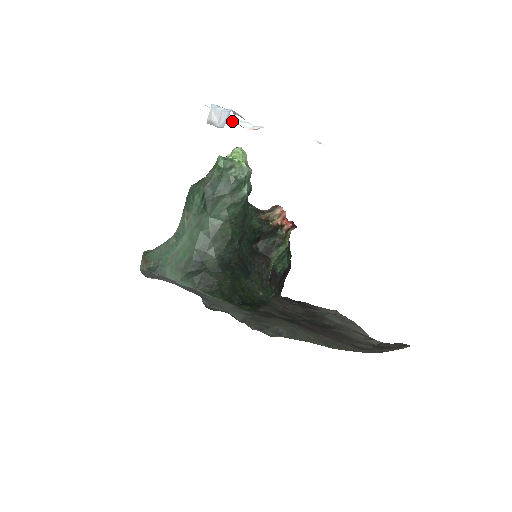
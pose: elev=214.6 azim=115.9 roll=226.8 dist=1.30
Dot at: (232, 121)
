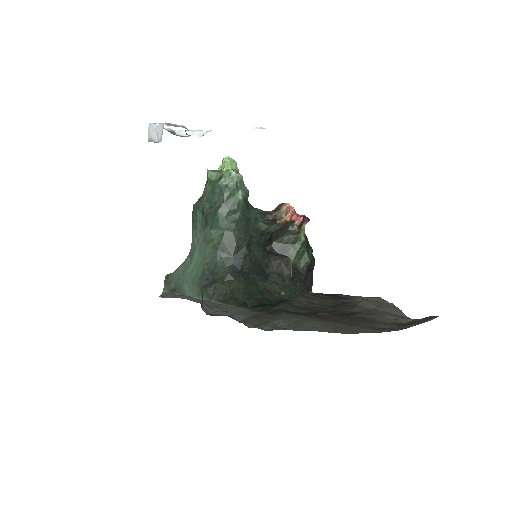
Dot at: occluded
